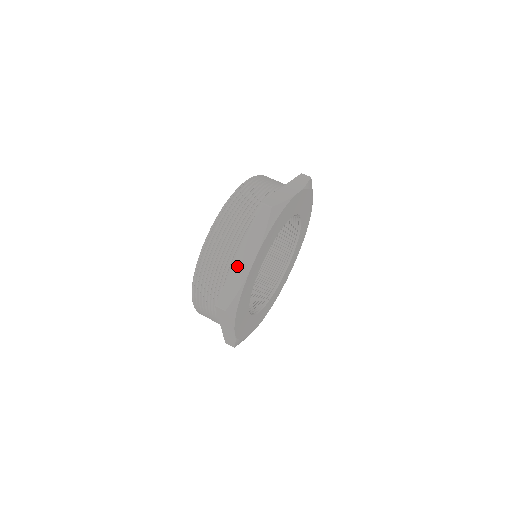
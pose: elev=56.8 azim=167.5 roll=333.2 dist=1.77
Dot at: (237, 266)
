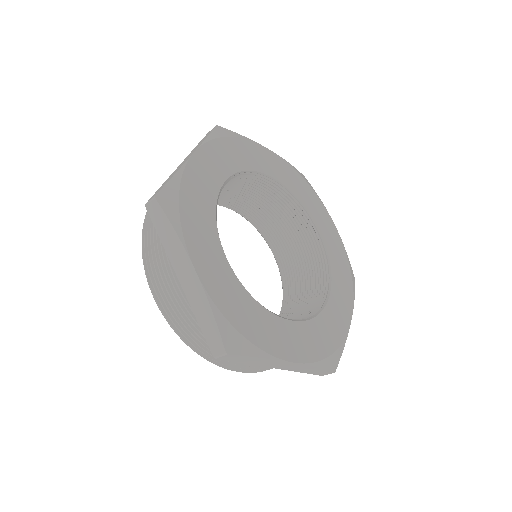
Dot at: (189, 293)
